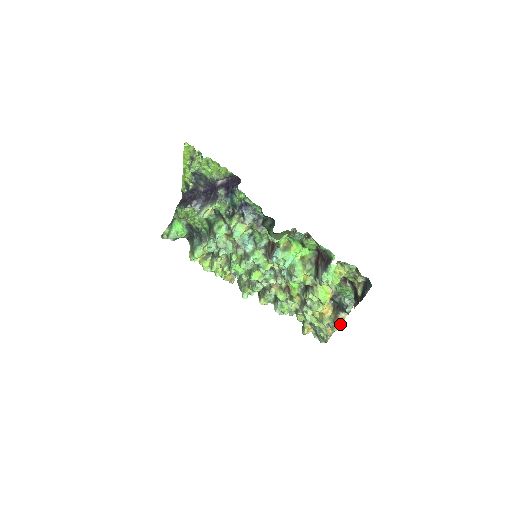
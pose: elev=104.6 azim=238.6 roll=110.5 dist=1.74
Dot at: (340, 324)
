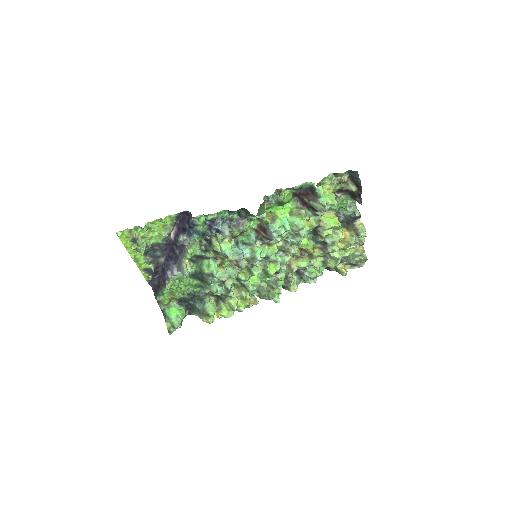
Dot at: (364, 230)
